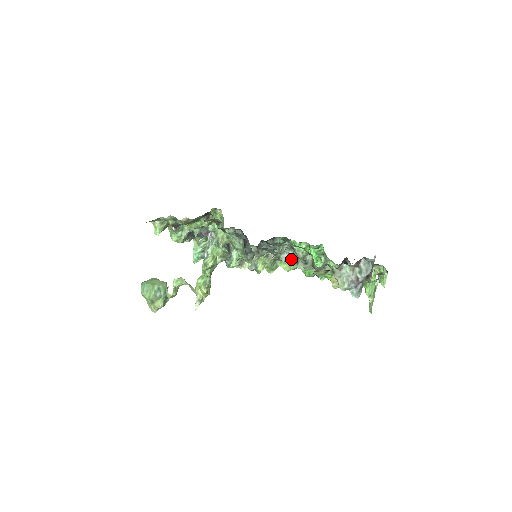
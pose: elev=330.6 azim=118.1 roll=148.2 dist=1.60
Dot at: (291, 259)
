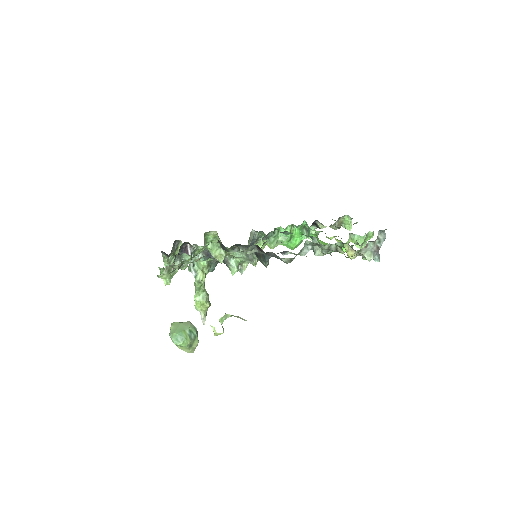
Dot at: occluded
